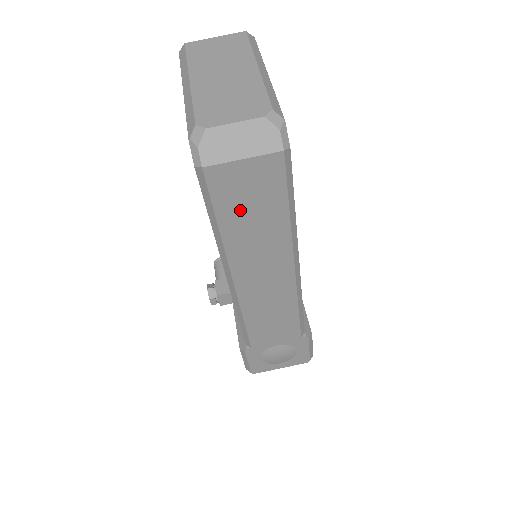
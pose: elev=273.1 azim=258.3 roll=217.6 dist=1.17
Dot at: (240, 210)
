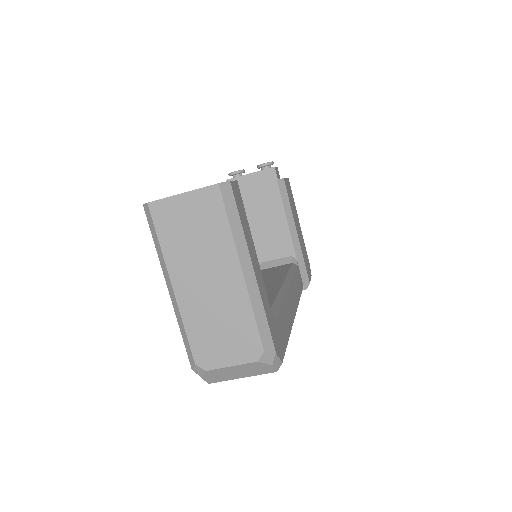
Dot at: occluded
